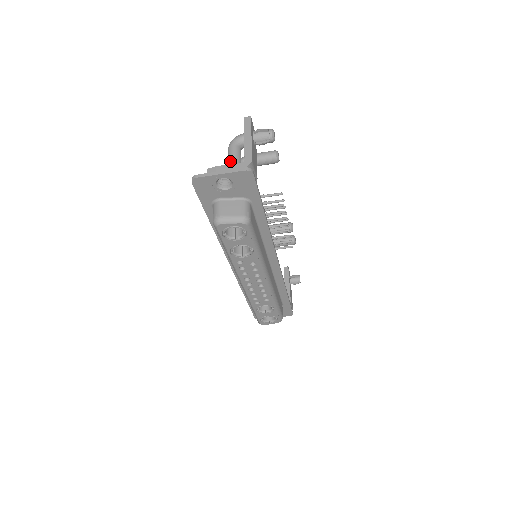
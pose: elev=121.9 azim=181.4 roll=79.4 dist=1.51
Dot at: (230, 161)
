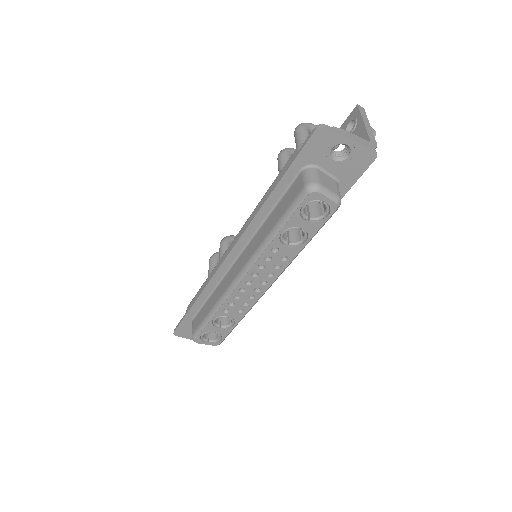
Dot at: occluded
